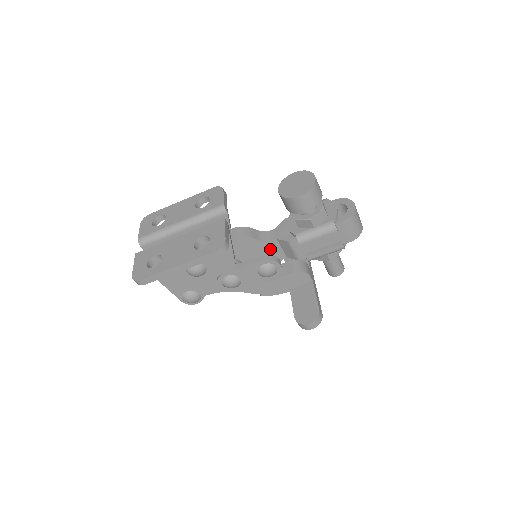
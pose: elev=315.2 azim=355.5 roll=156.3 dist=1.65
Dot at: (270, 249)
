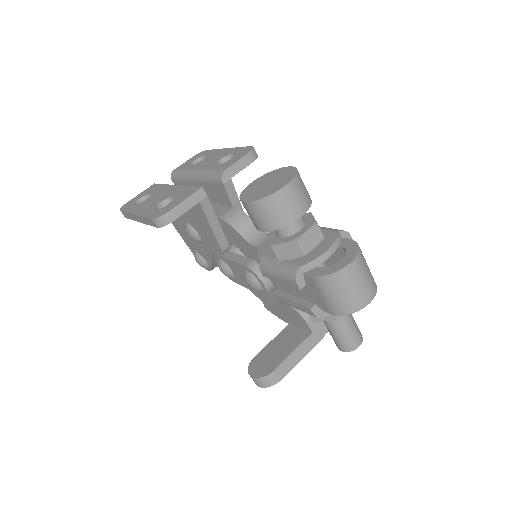
Dot at: (257, 256)
